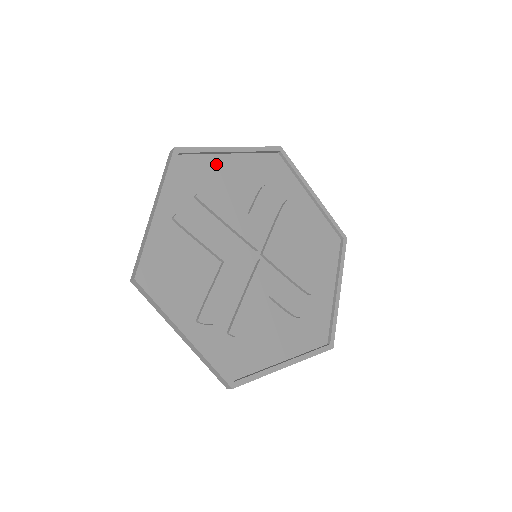
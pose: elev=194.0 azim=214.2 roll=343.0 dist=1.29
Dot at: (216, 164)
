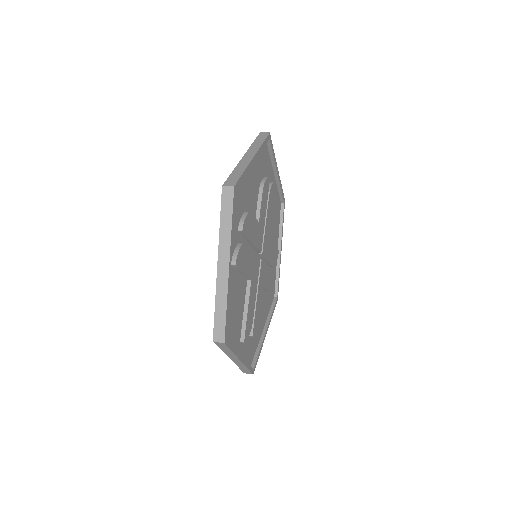
Dot at: (245, 181)
